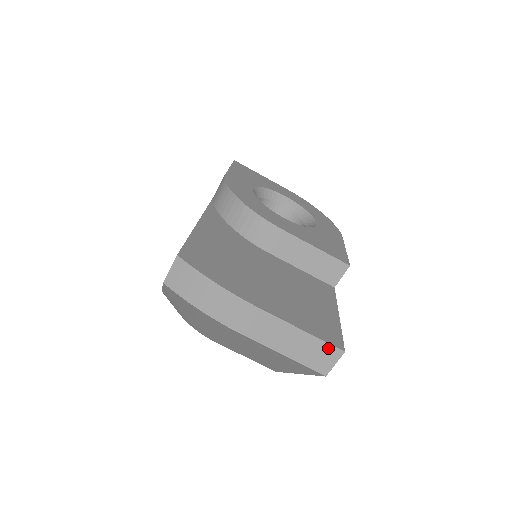
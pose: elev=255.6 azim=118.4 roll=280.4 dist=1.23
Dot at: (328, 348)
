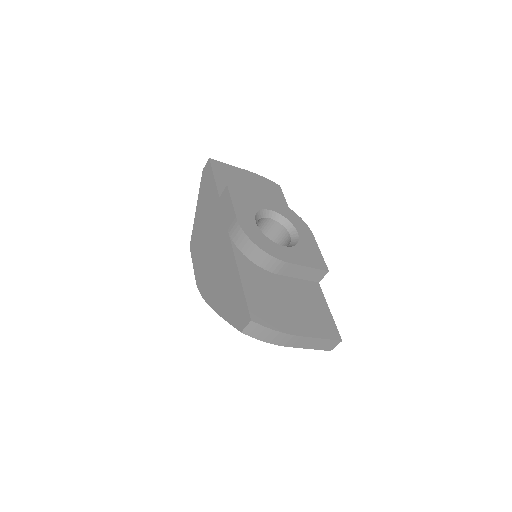
Dot at: (334, 342)
